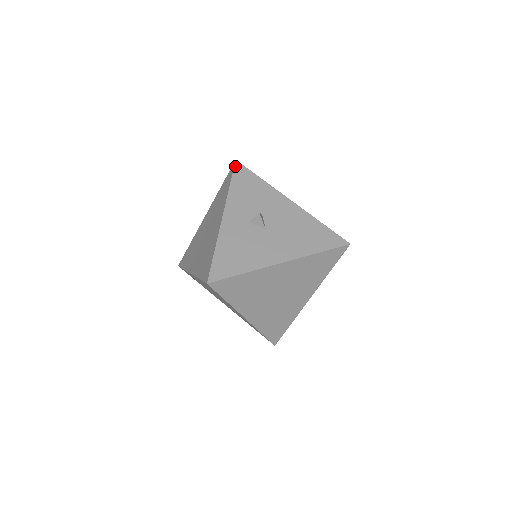
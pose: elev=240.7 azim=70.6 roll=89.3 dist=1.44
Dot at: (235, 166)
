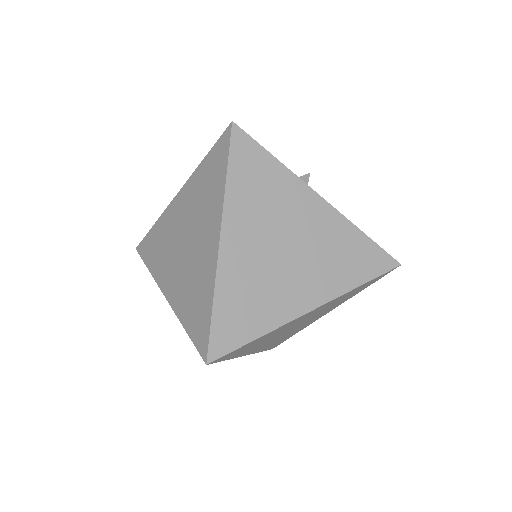
Dot at: occluded
